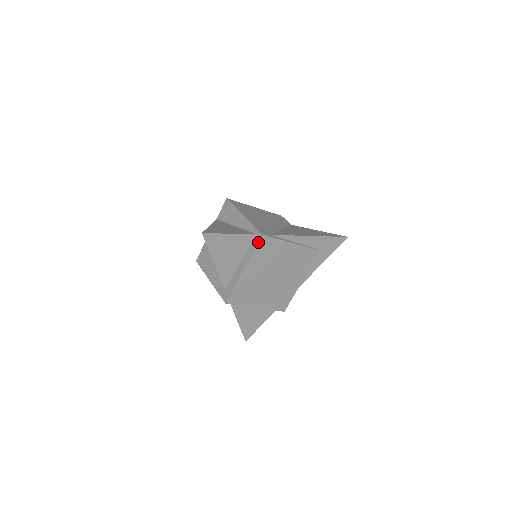
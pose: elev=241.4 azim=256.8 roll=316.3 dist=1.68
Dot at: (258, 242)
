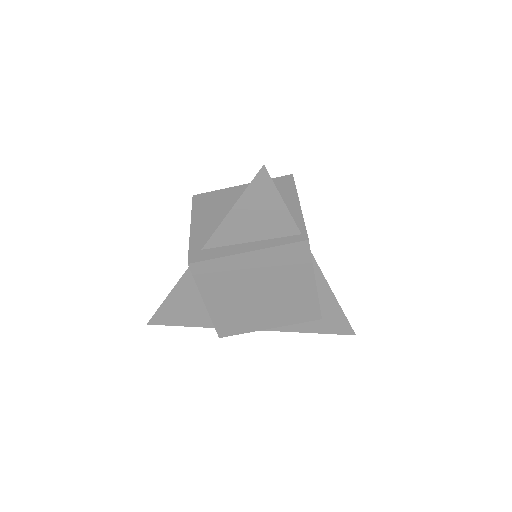
Dot at: (296, 242)
